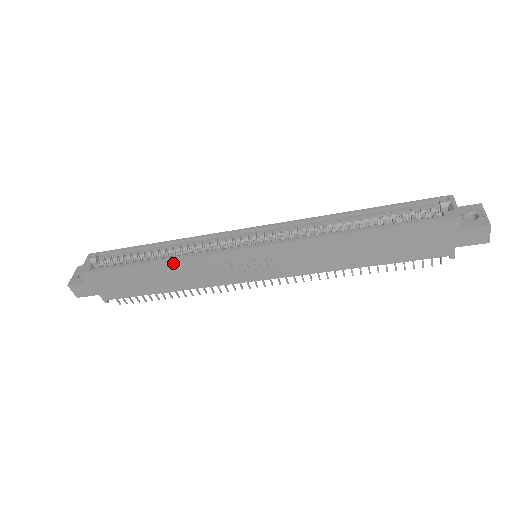
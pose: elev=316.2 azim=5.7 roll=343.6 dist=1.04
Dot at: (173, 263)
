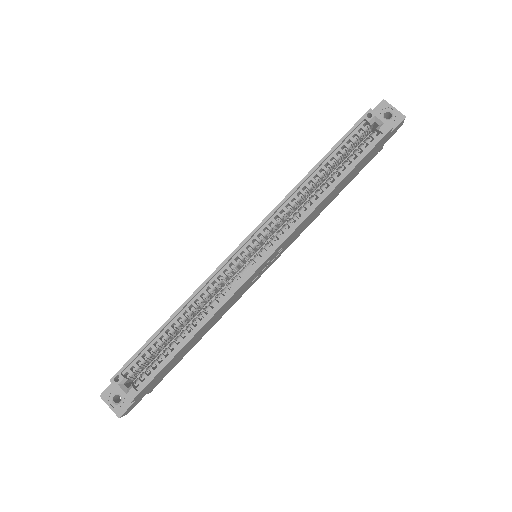
Dot at: (209, 321)
